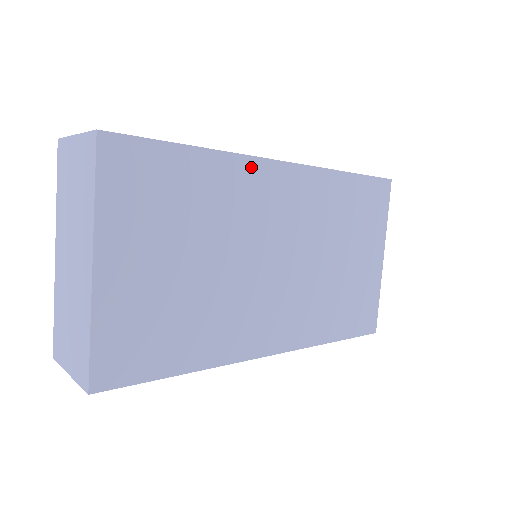
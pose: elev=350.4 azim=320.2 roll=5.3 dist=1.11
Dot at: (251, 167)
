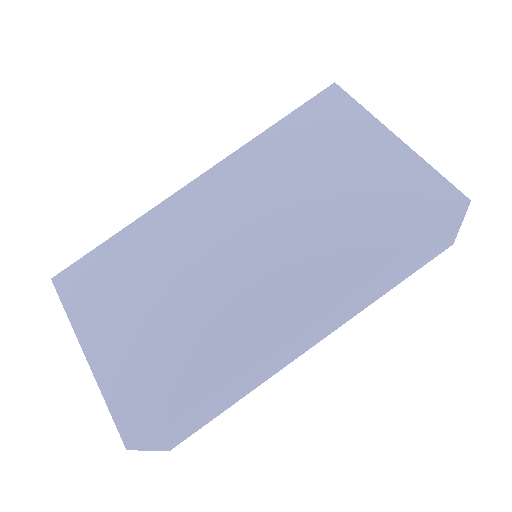
Dot at: (168, 207)
